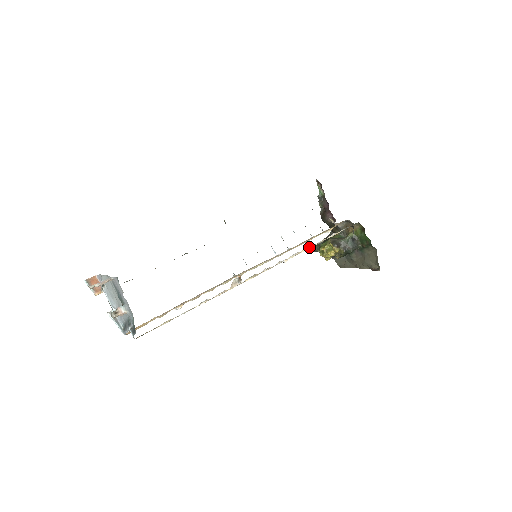
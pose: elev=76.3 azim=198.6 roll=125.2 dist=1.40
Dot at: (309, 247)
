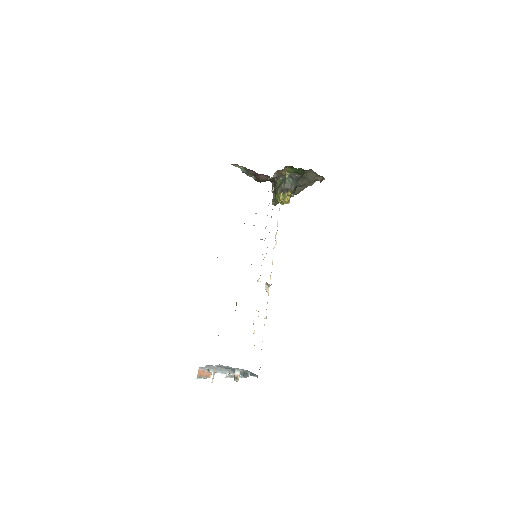
Dot at: occluded
